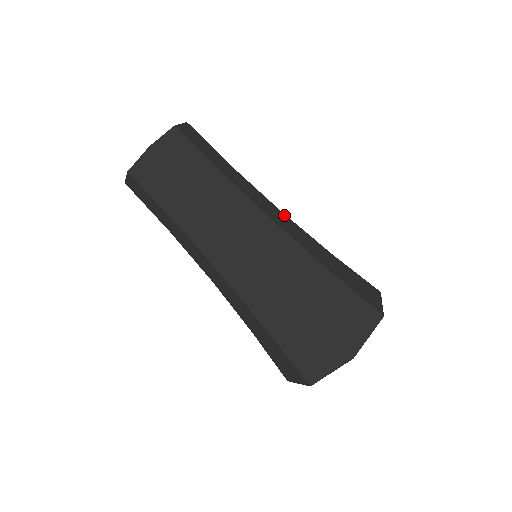
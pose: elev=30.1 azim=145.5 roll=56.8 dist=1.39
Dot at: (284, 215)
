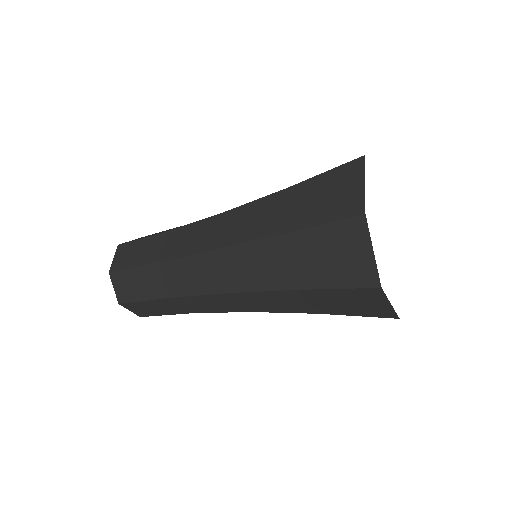
Dot at: occluded
